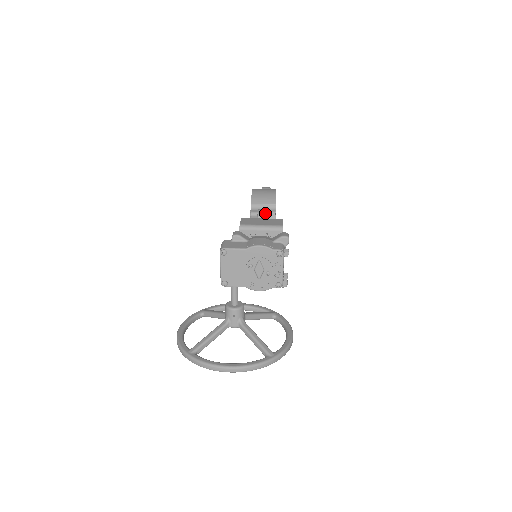
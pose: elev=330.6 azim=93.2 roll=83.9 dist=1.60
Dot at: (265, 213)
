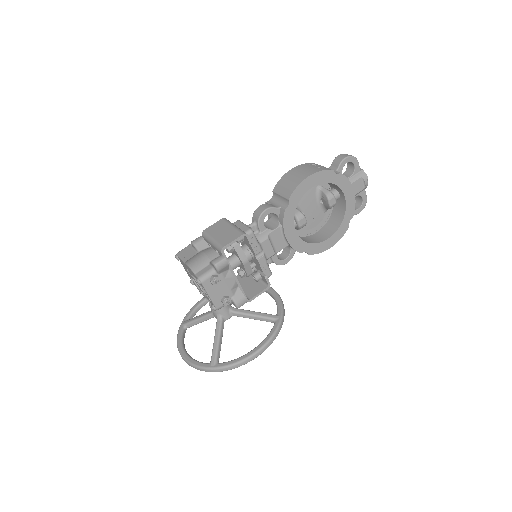
Dot at: (258, 214)
